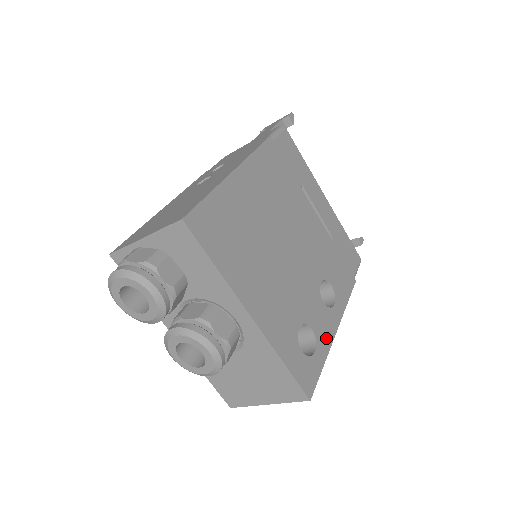
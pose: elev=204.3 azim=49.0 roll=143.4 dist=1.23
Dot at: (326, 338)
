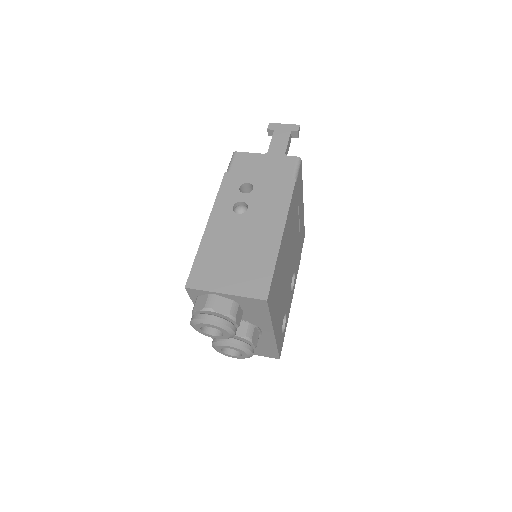
Dot at: (288, 314)
